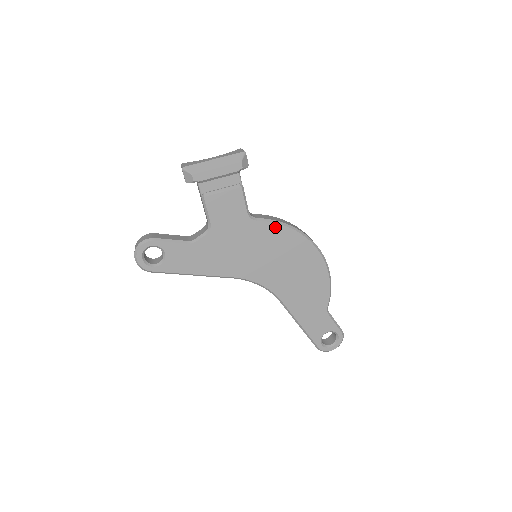
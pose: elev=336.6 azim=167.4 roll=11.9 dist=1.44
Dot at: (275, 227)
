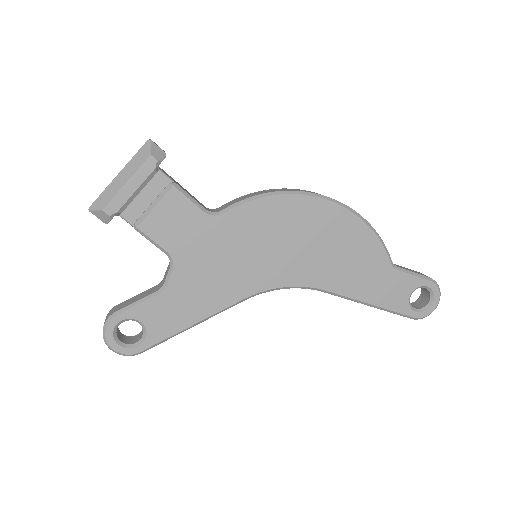
Dot at: (252, 207)
